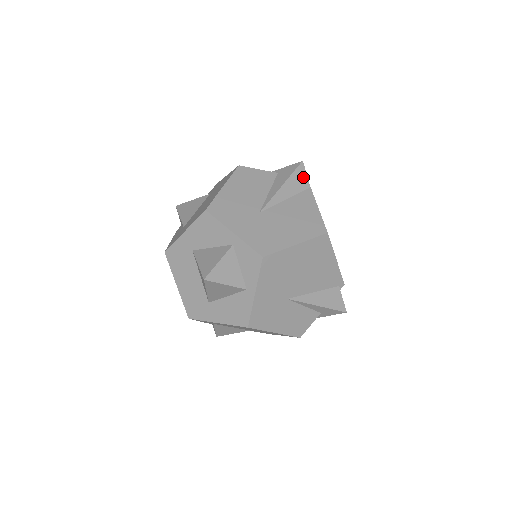
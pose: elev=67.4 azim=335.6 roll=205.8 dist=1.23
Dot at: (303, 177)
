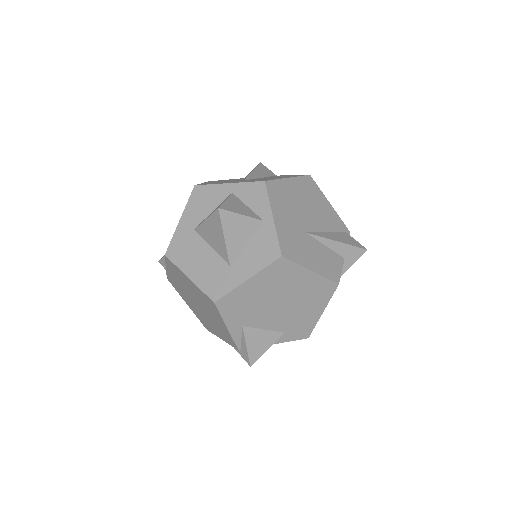
Dot at: (267, 170)
